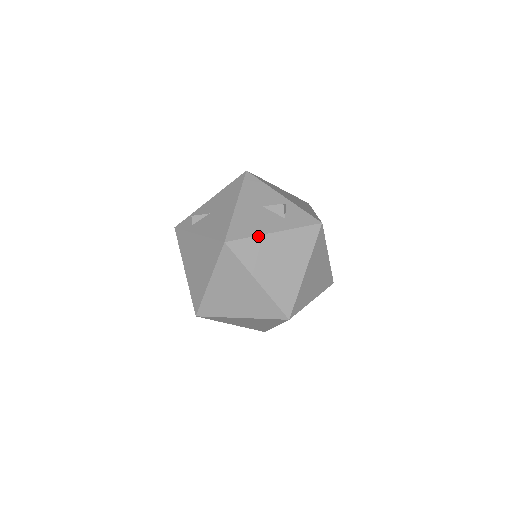
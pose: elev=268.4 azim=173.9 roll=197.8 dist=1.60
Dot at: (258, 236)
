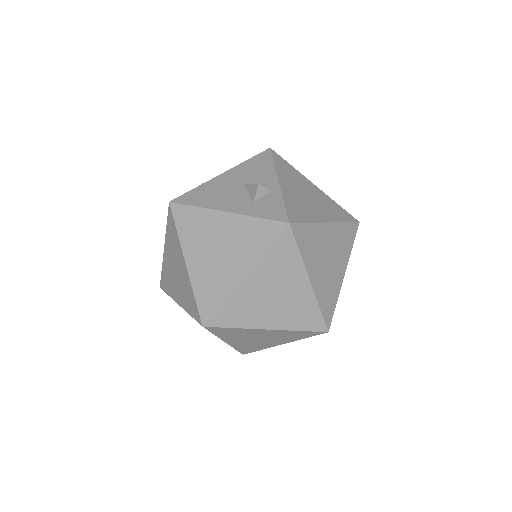
Dot at: (205, 209)
